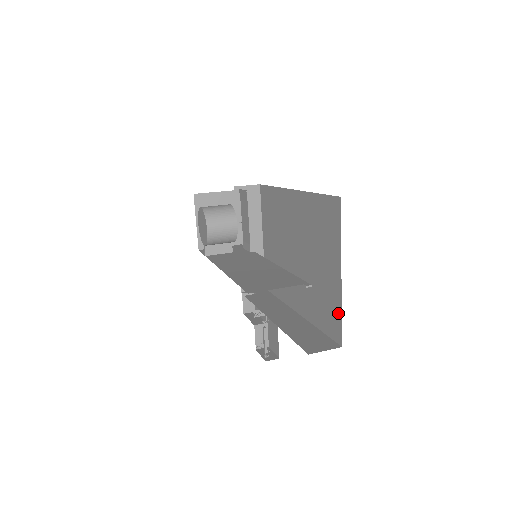
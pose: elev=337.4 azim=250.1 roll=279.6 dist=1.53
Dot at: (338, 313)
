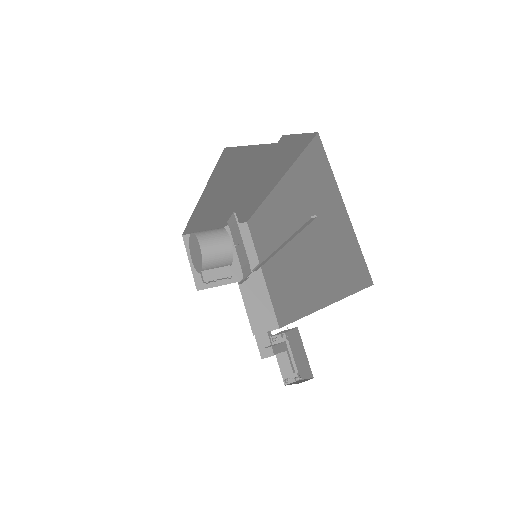
Dot at: (356, 250)
